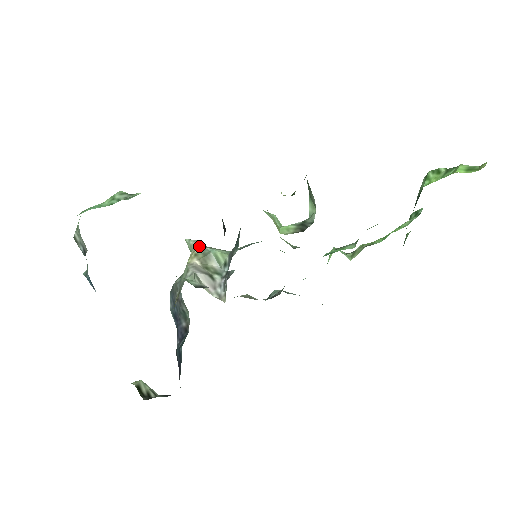
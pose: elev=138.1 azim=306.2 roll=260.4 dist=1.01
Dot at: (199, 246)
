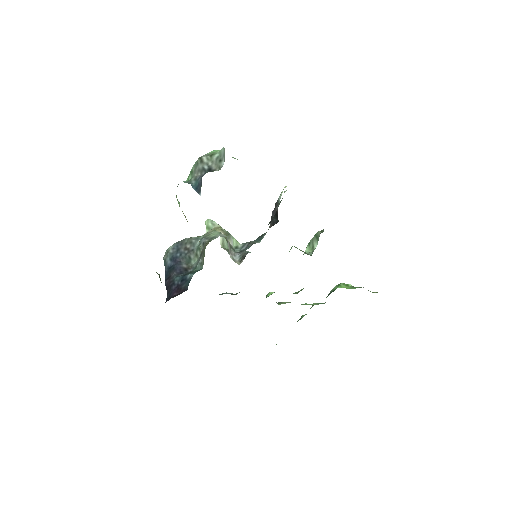
Dot at: occluded
